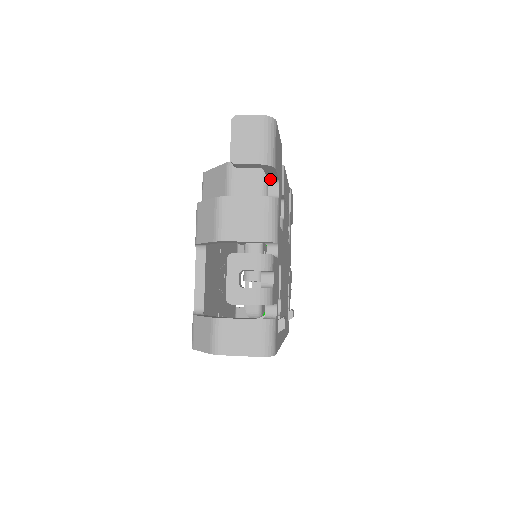
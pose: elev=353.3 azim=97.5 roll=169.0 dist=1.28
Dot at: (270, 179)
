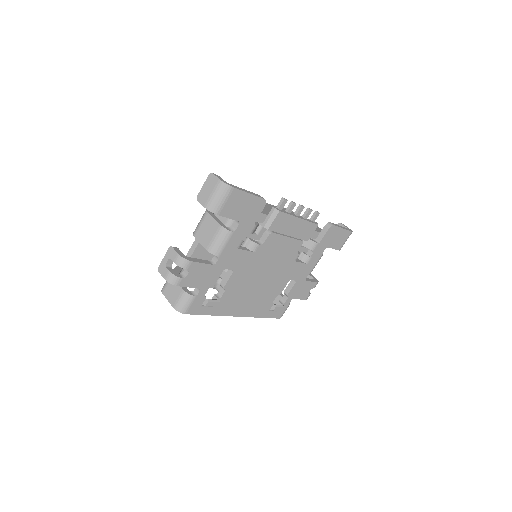
Dot at: occluded
